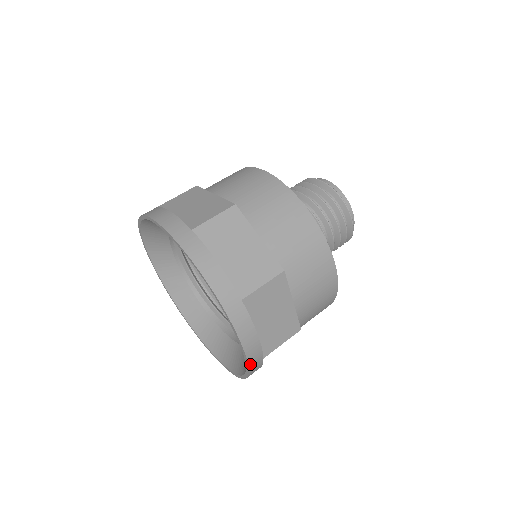
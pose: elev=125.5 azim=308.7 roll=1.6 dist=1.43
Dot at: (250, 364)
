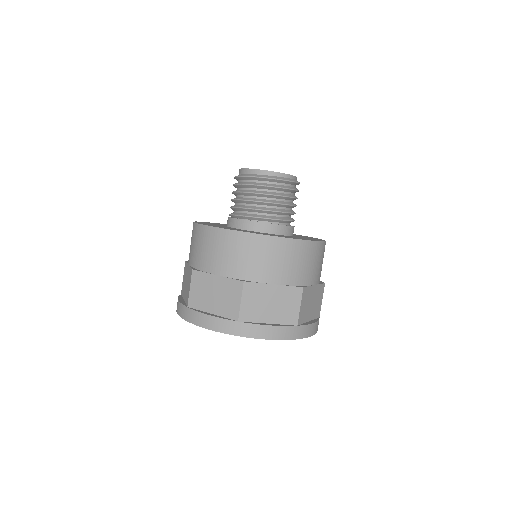
Dot at: (317, 329)
